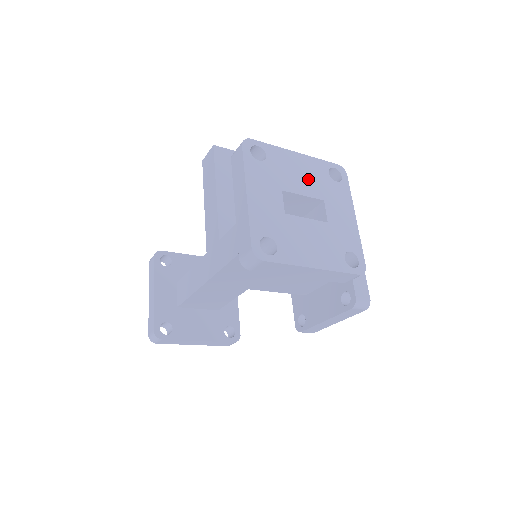
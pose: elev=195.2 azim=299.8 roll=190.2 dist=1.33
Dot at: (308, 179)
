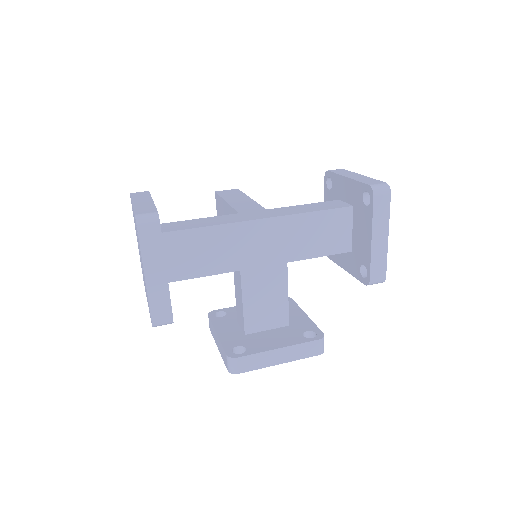
Dot at: occluded
